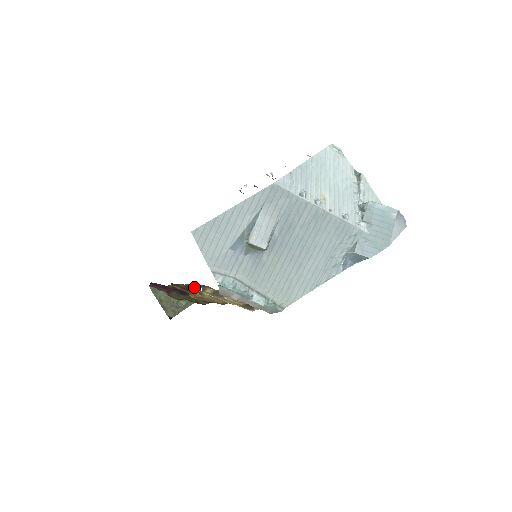
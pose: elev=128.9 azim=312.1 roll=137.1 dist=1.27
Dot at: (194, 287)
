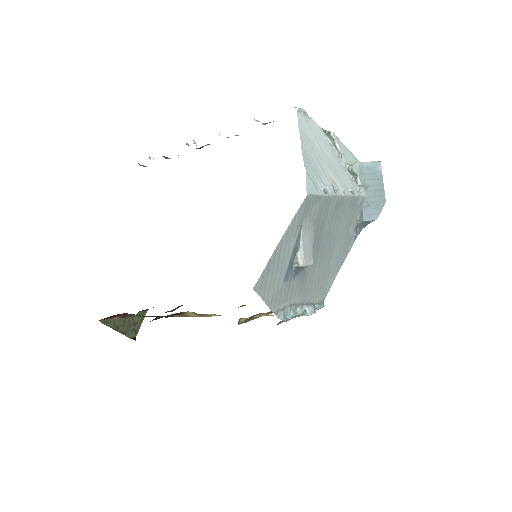
Dot at: occluded
